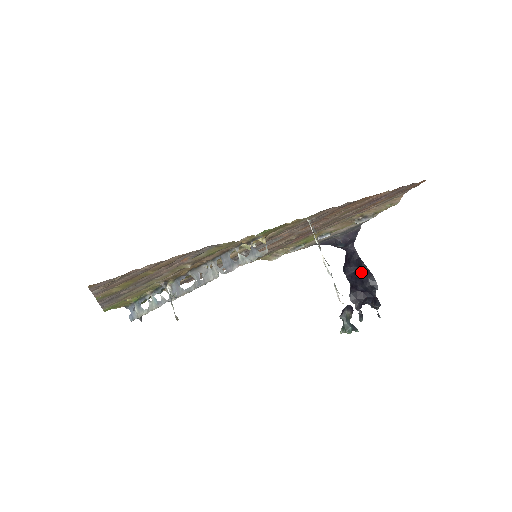
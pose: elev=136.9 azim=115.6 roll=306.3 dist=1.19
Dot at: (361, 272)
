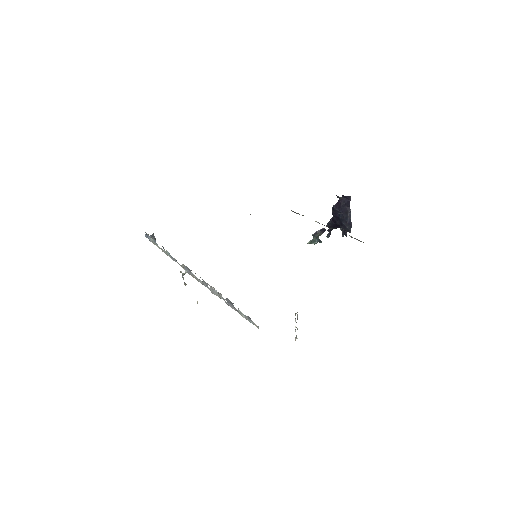
Dot at: (344, 219)
